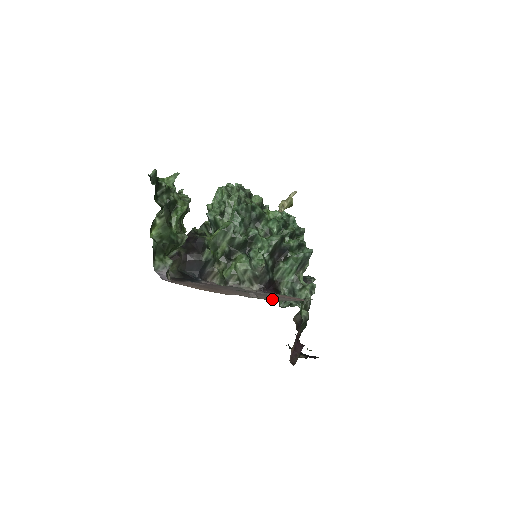
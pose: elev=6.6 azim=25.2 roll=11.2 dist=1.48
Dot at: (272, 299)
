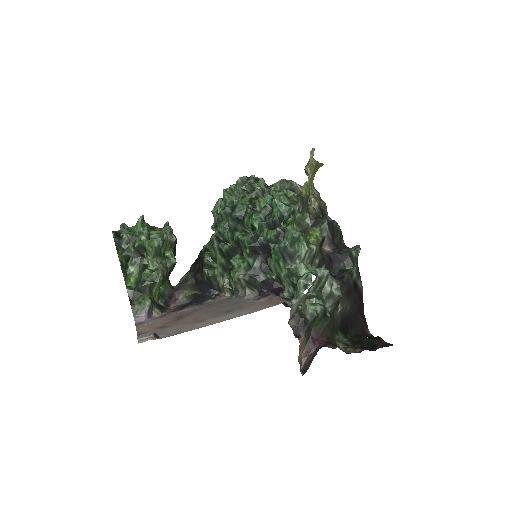
Dot at: (204, 325)
